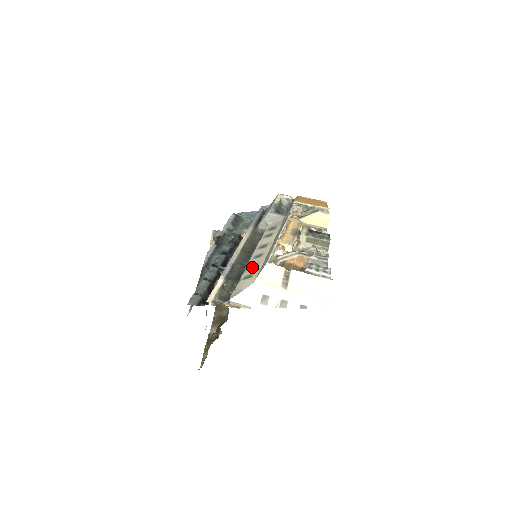
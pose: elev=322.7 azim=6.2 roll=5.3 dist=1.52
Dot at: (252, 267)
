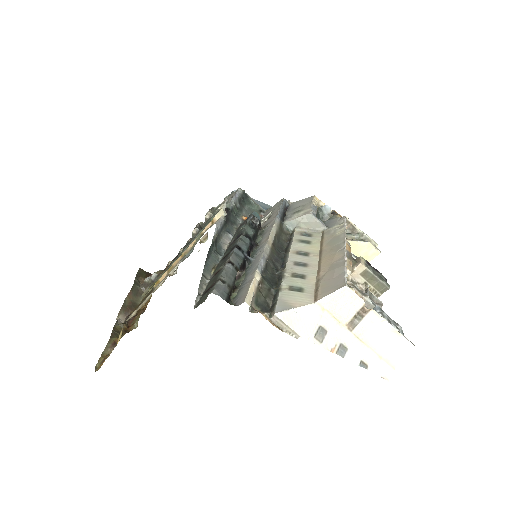
Dot at: (298, 277)
